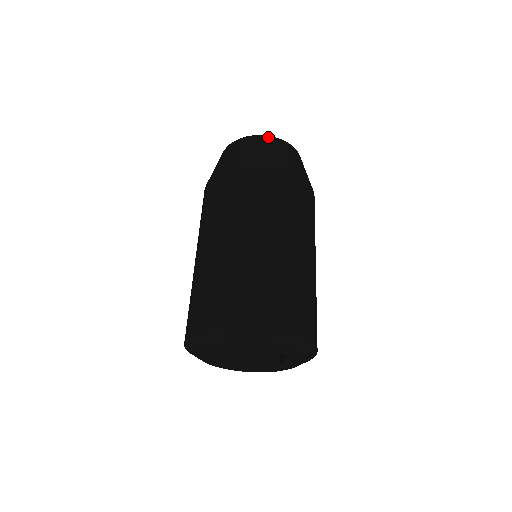
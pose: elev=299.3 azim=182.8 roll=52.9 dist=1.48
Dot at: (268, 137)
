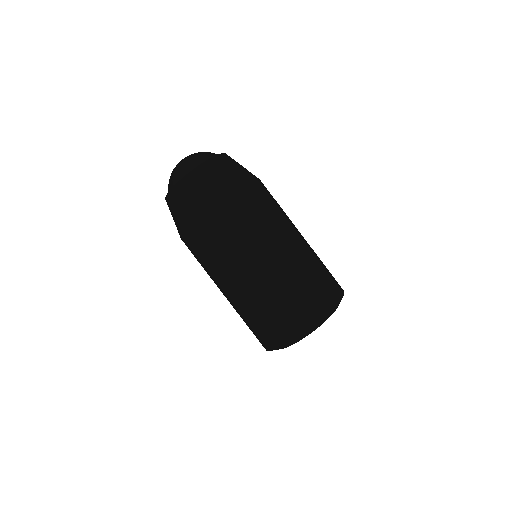
Dot at: (218, 157)
